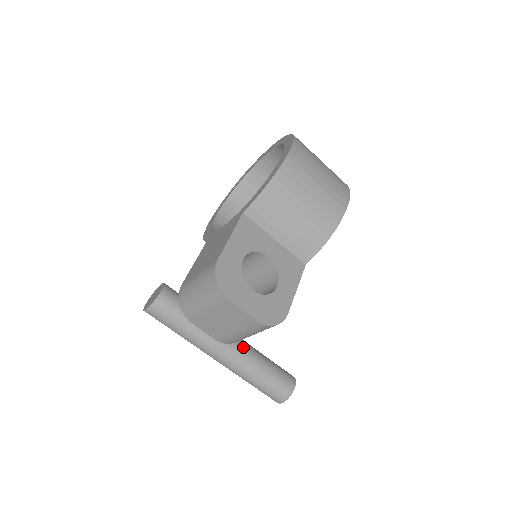
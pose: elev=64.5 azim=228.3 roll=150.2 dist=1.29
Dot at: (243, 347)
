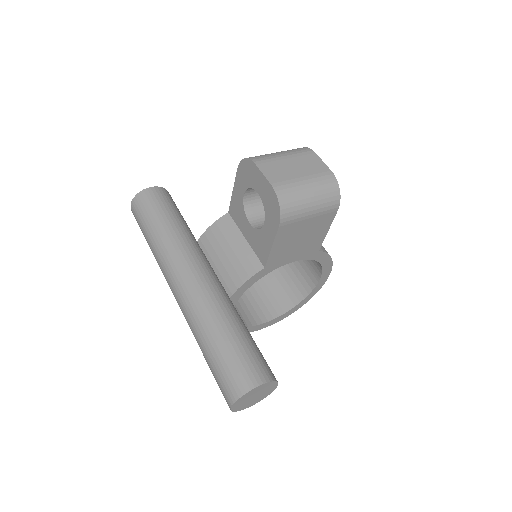
Dot at: occluded
